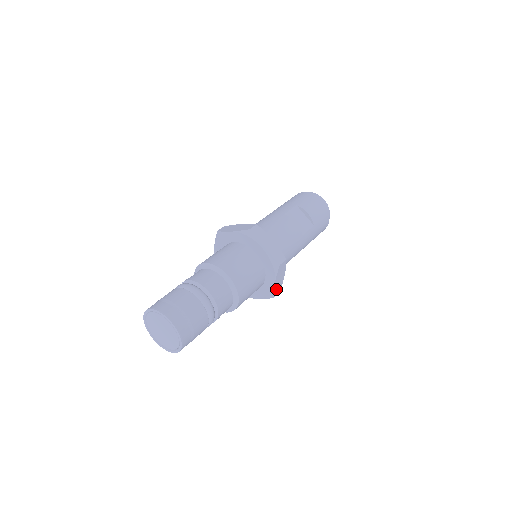
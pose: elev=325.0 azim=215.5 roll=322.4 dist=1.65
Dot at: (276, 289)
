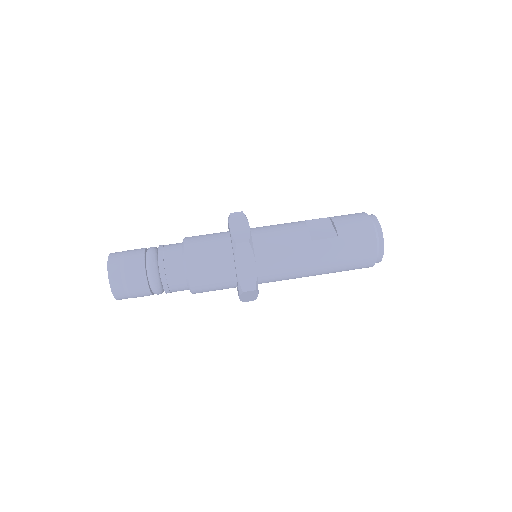
Dot at: (244, 280)
